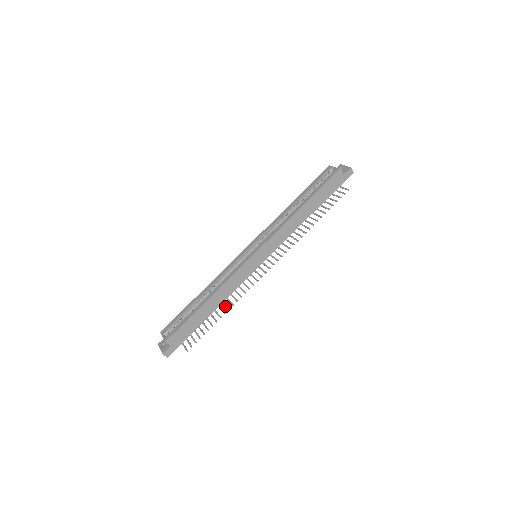
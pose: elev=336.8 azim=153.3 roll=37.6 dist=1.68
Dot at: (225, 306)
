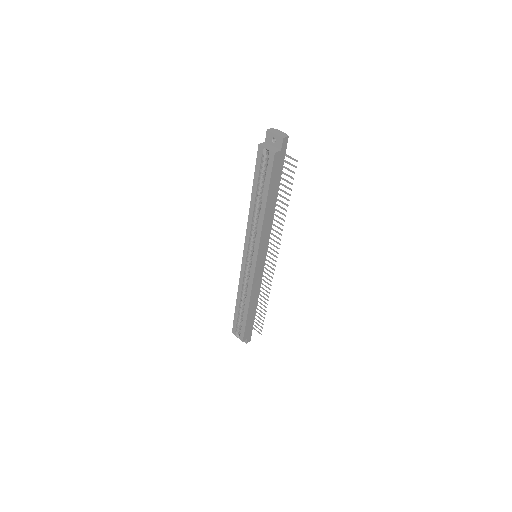
Dot at: occluded
